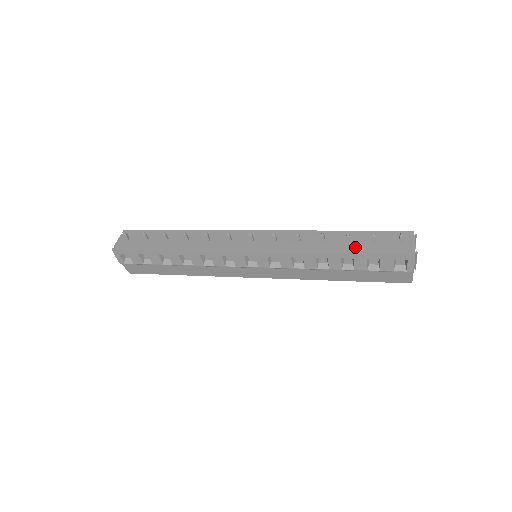
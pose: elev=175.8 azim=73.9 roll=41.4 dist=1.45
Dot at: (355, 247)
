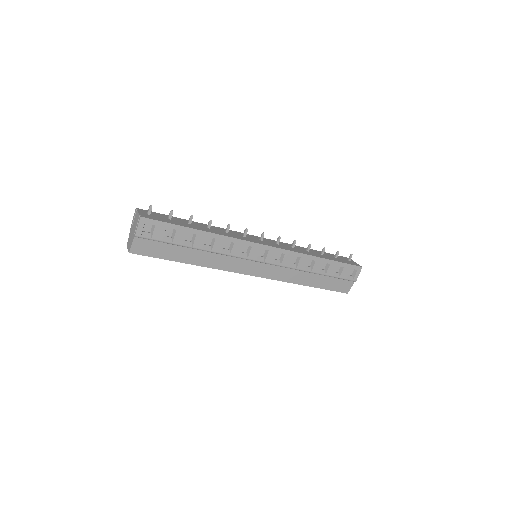
Dot at: (329, 257)
